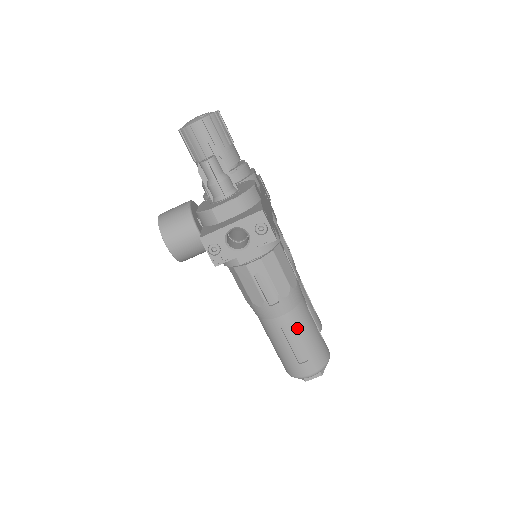
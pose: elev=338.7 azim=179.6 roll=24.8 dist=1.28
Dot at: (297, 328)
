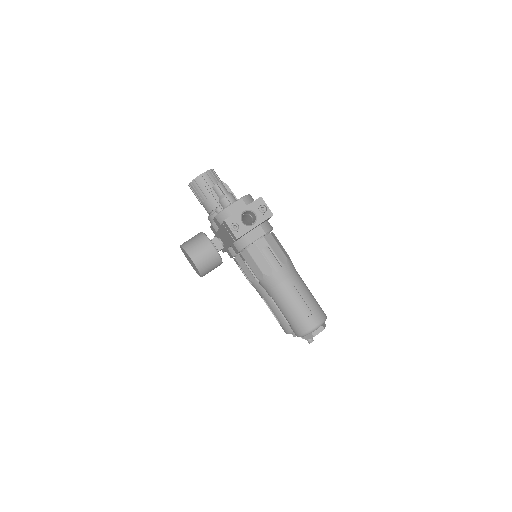
Dot at: (298, 288)
